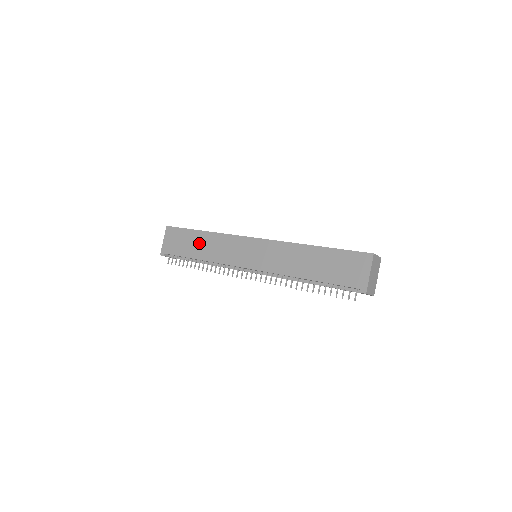
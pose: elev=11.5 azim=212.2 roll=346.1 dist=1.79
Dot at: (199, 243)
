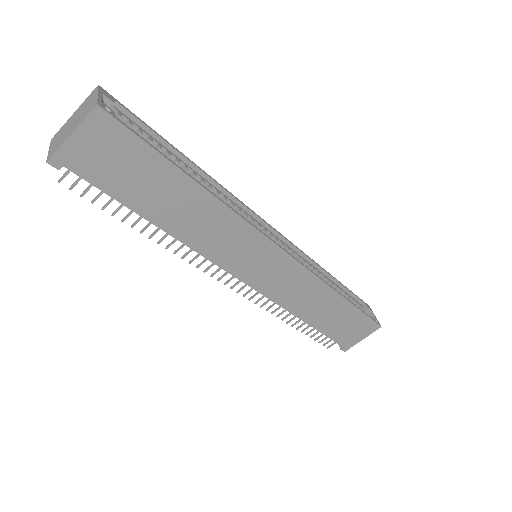
Dot at: (175, 200)
